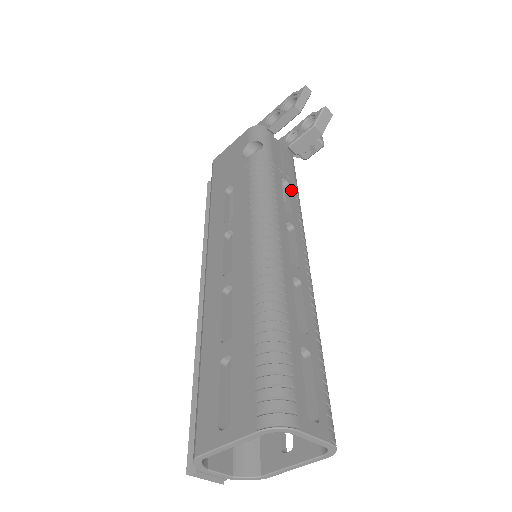
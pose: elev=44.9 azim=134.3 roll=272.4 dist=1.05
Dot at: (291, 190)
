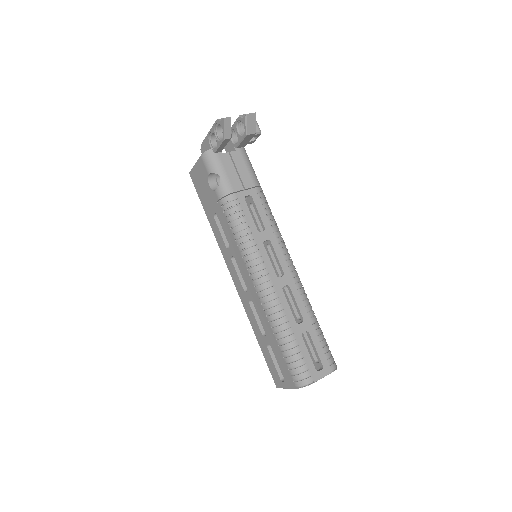
Dot at: (255, 201)
